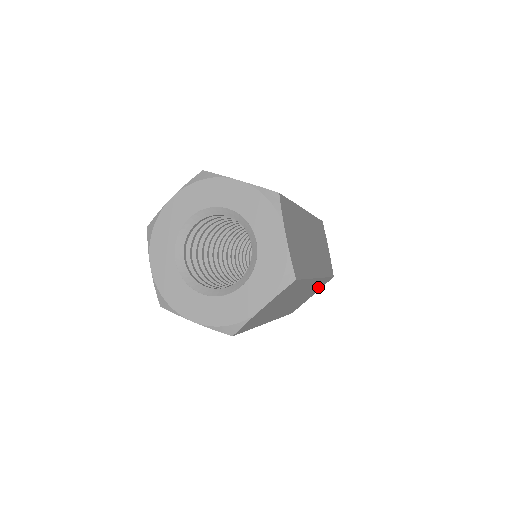
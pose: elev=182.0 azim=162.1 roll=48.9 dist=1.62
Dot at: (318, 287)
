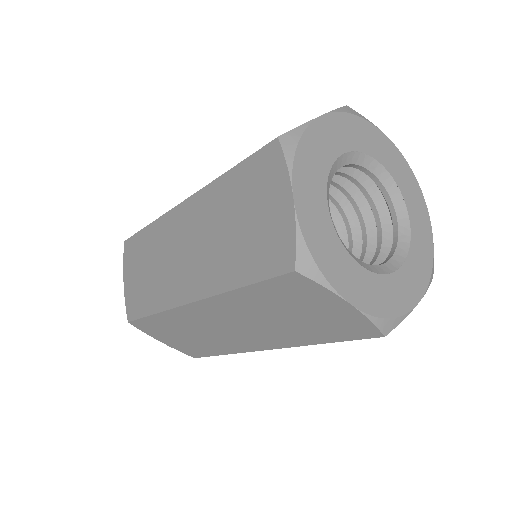
Dot at: occluded
